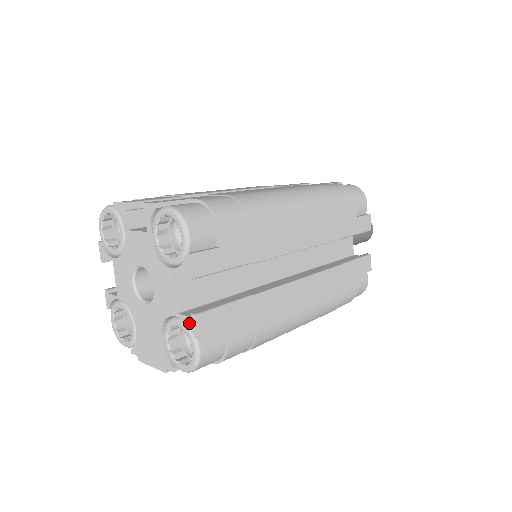
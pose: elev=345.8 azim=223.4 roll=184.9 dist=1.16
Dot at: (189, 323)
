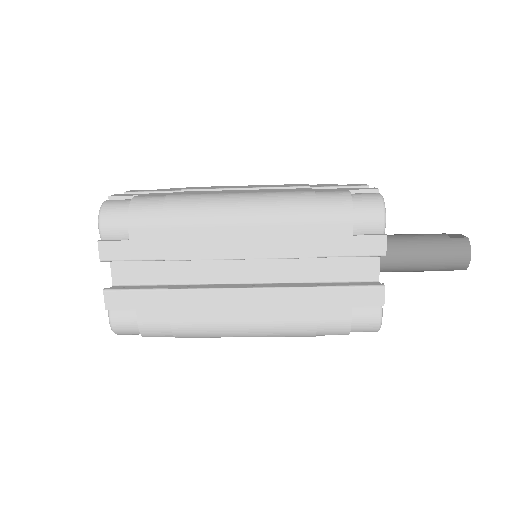
Dot at: occluded
